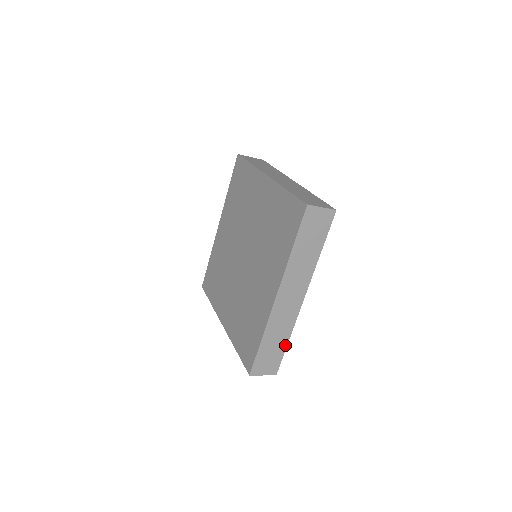
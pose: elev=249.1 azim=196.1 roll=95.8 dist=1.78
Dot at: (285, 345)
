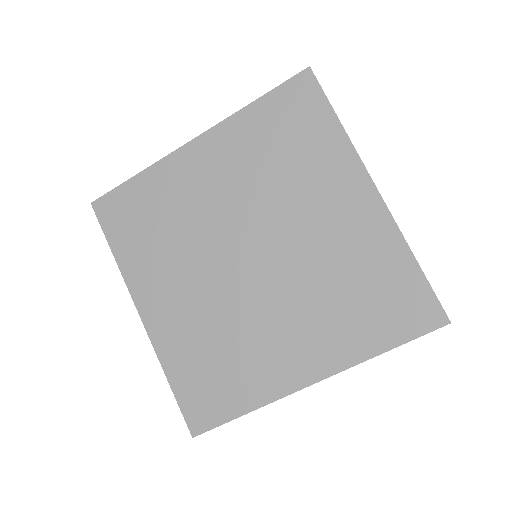
Dot at: occluded
